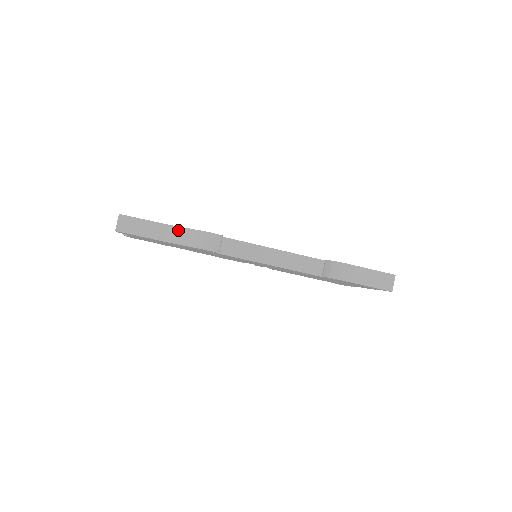
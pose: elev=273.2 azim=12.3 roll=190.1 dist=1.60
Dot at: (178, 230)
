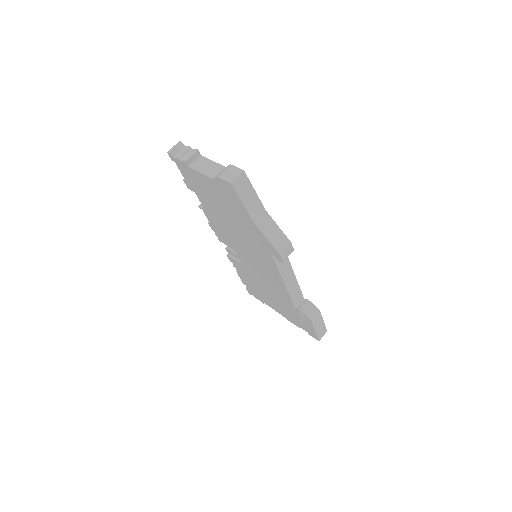
Dot at: (271, 222)
